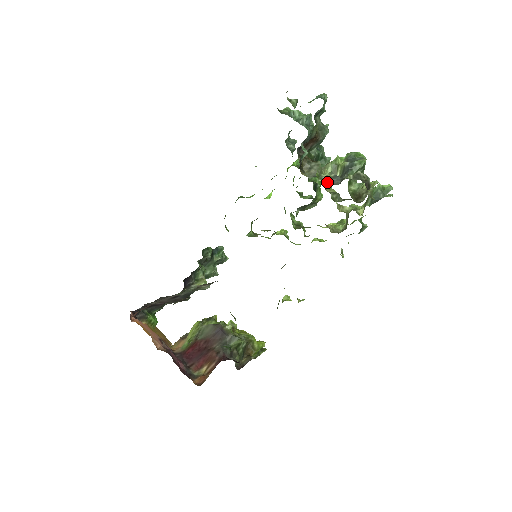
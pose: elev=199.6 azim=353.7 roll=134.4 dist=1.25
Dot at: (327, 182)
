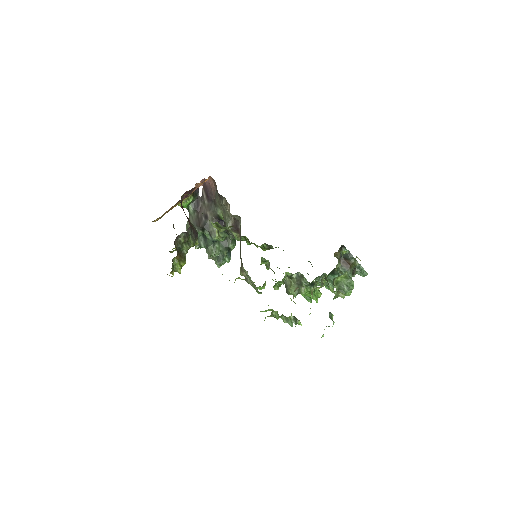
Dot at: (342, 257)
